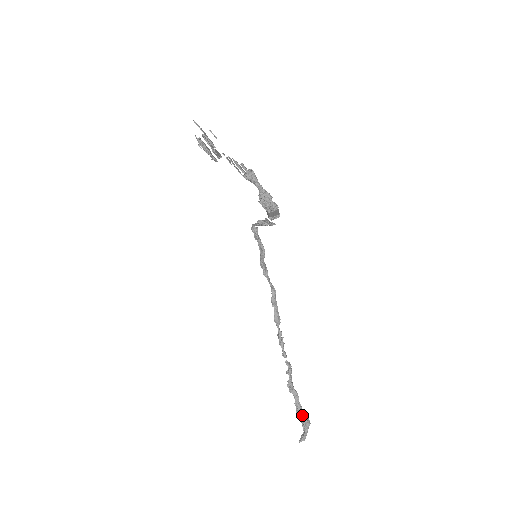
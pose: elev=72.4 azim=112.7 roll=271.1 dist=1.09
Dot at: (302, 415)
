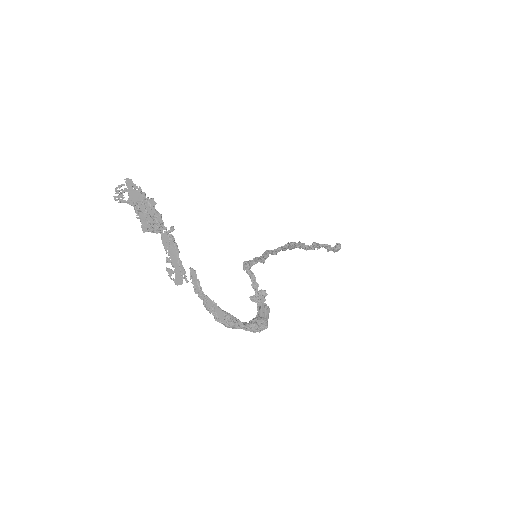
Dot at: (332, 250)
